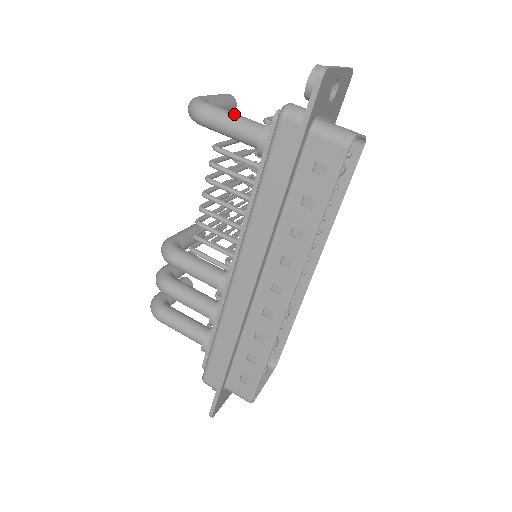
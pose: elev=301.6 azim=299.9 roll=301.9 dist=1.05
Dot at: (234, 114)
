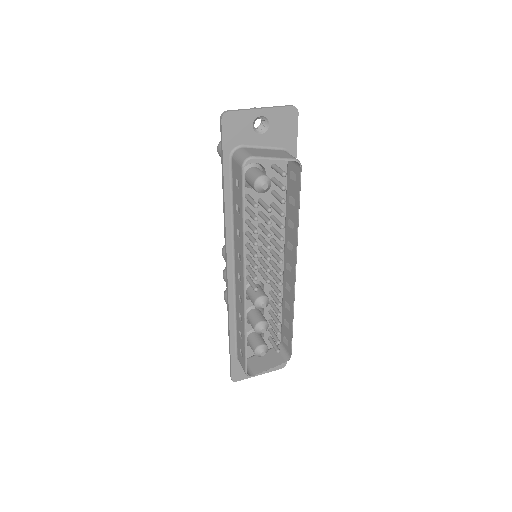
Dot at: occluded
